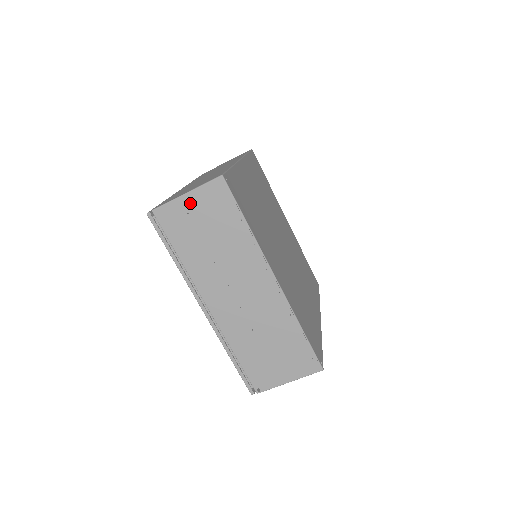
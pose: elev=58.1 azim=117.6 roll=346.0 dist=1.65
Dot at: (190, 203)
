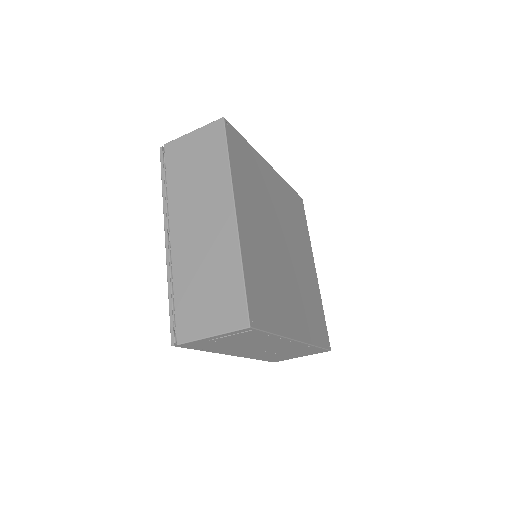
Dot at: (217, 339)
